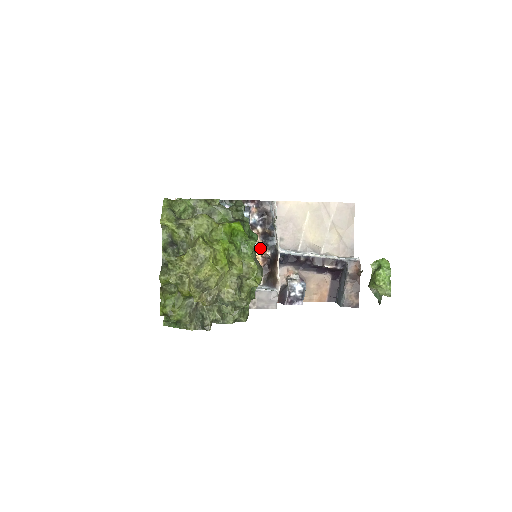
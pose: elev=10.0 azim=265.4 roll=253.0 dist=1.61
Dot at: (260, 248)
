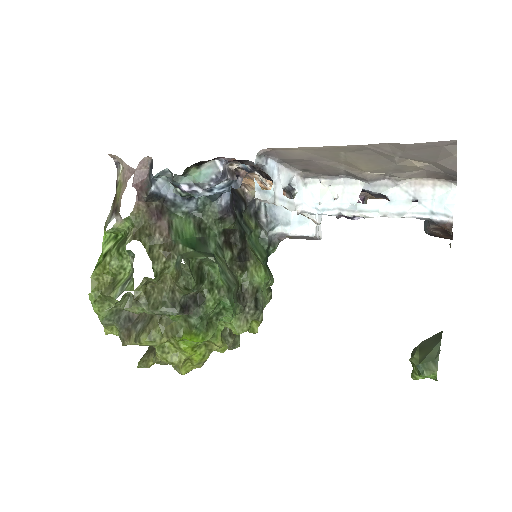
Dot at: occluded
